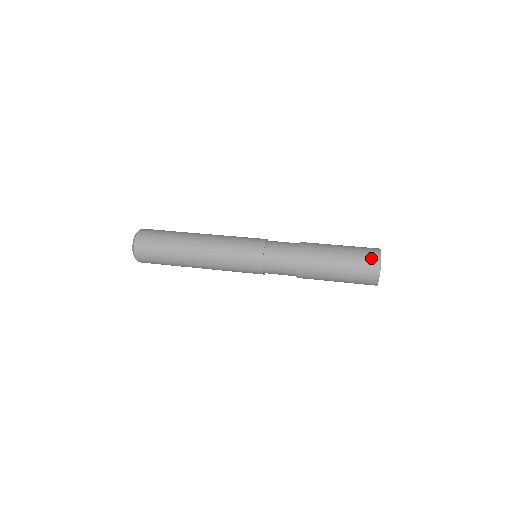
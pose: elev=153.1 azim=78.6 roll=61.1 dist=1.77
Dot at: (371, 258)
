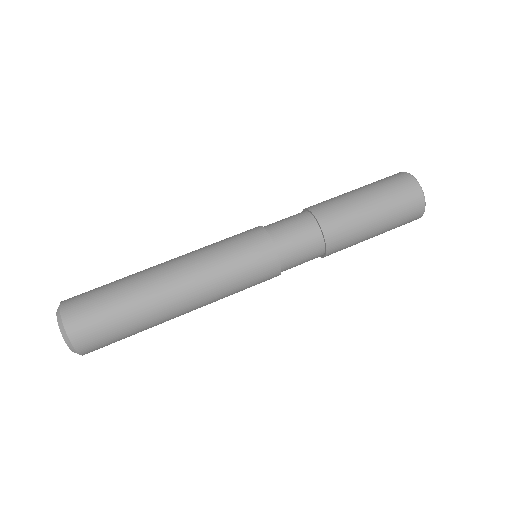
Dot at: (411, 192)
